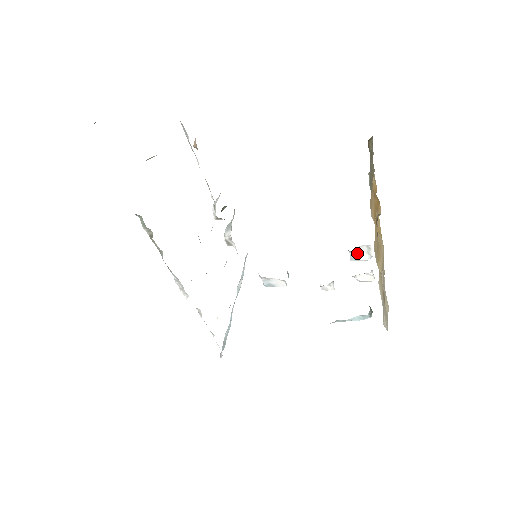
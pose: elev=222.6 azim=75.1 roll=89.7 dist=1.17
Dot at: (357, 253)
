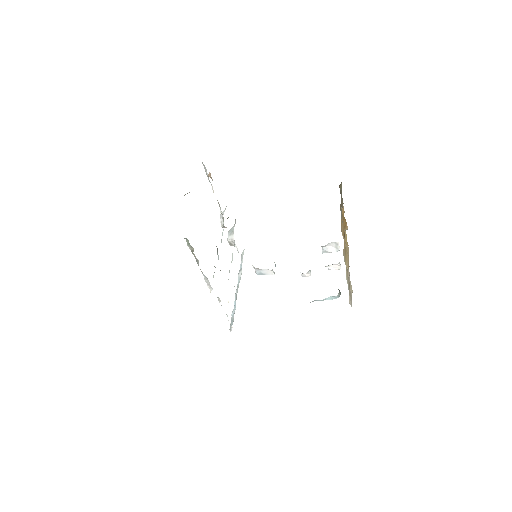
Dot at: (328, 248)
